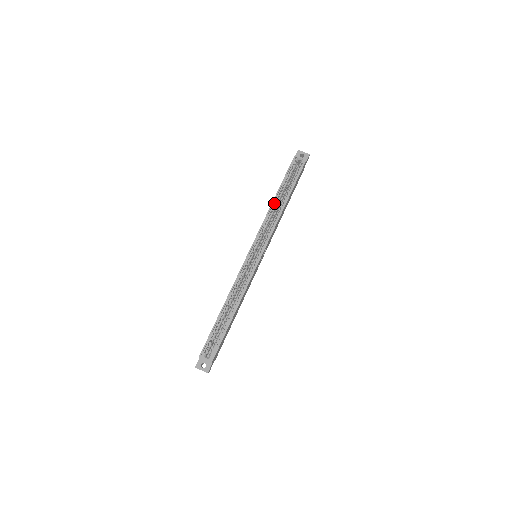
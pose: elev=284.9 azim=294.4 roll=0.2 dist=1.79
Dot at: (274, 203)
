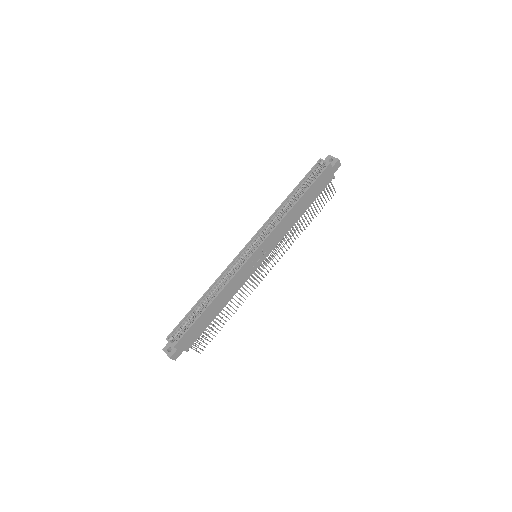
Dot at: (284, 204)
